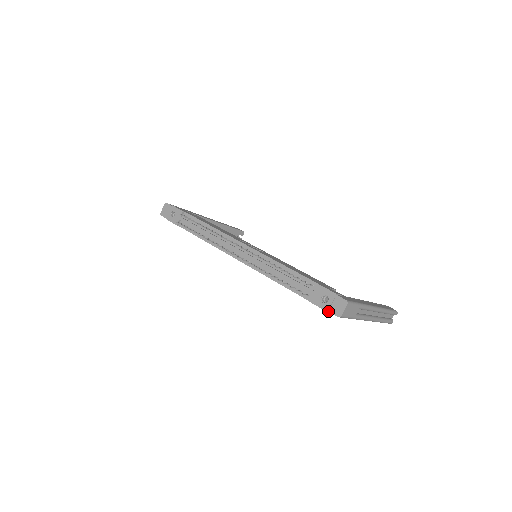
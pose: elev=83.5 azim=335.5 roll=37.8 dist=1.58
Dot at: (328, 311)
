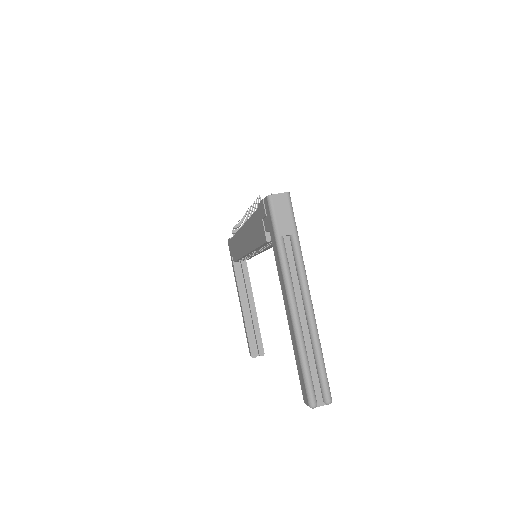
Dot at: (264, 199)
